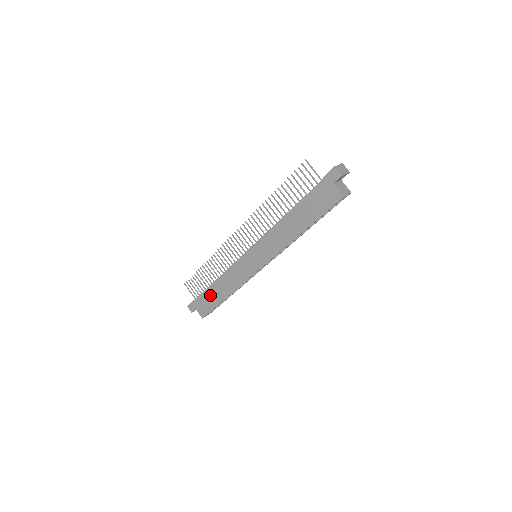
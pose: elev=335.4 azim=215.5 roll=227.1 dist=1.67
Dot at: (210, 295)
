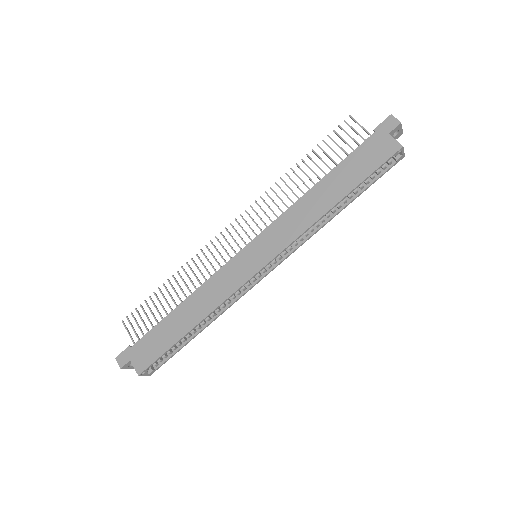
Dot at: (165, 329)
